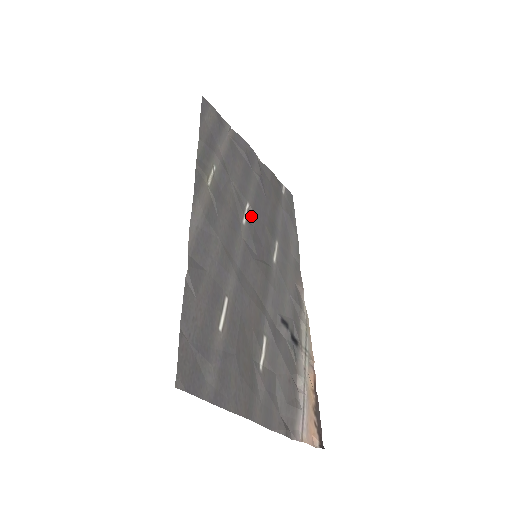
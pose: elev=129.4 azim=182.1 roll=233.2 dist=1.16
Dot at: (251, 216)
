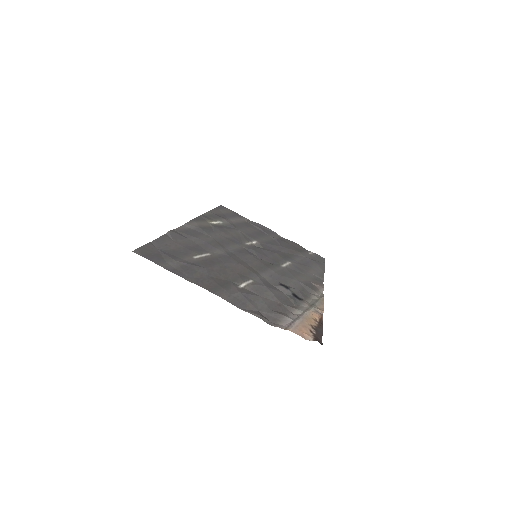
Dot at: (259, 247)
